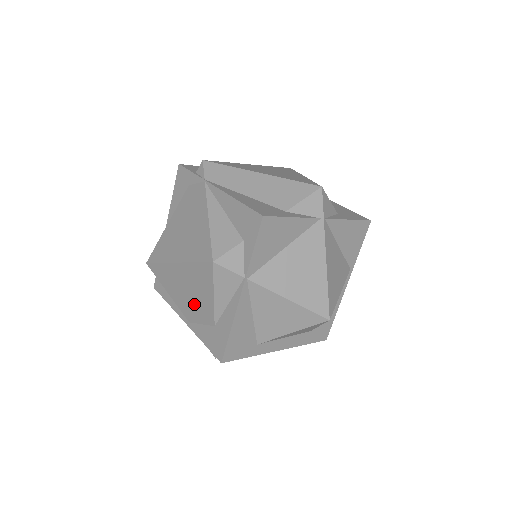
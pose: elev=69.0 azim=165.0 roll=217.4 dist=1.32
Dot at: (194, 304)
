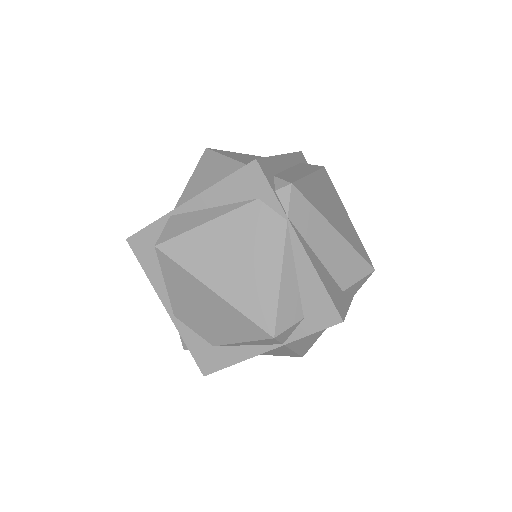
Dot at: (202, 320)
